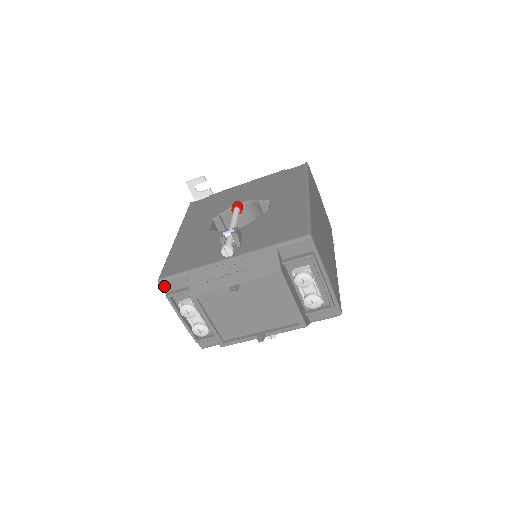
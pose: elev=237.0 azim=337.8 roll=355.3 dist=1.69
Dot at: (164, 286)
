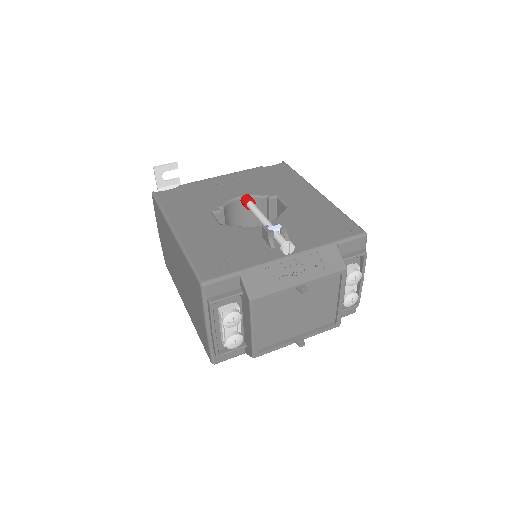
Dot at: (207, 290)
